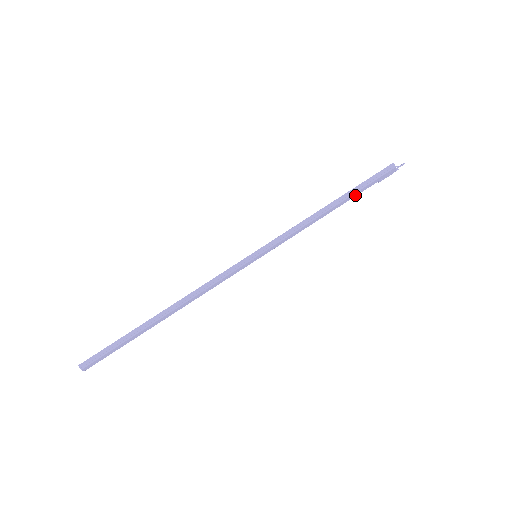
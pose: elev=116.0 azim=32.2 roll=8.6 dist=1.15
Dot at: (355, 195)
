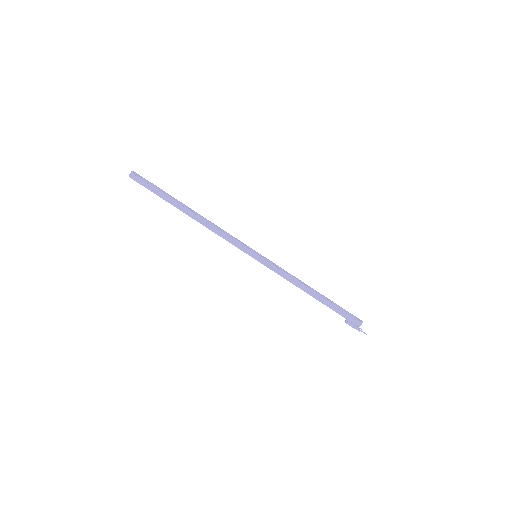
Dot at: (329, 305)
